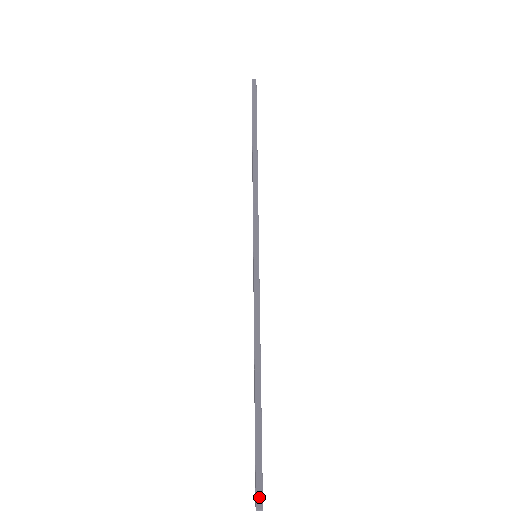
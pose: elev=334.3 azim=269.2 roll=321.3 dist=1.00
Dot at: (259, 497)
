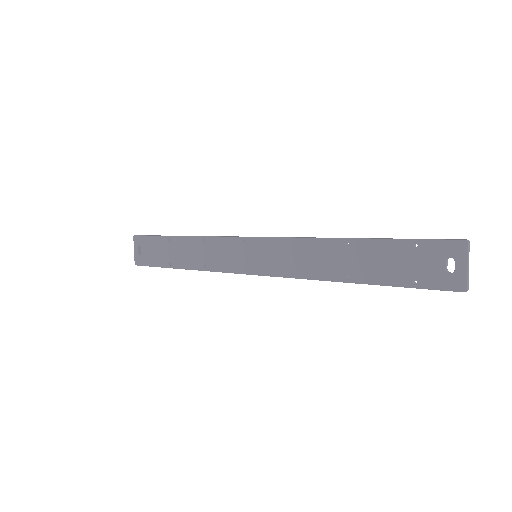
Dot at: (456, 239)
